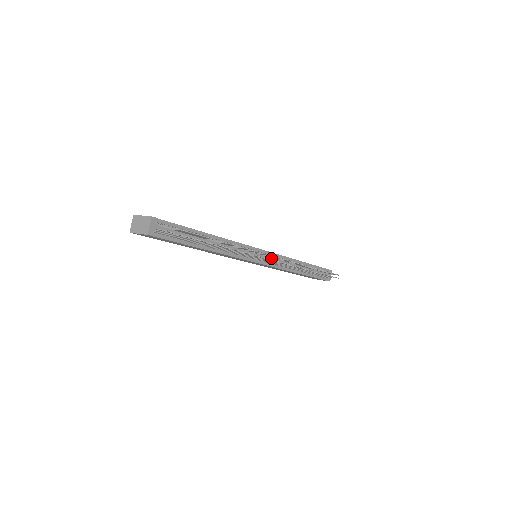
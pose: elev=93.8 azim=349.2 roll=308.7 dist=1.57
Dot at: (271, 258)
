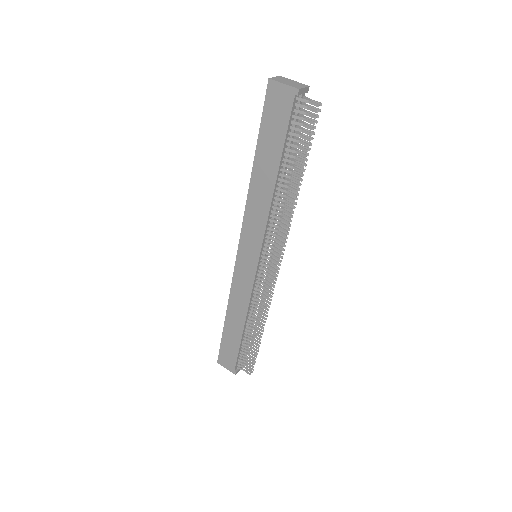
Dot at: (262, 273)
